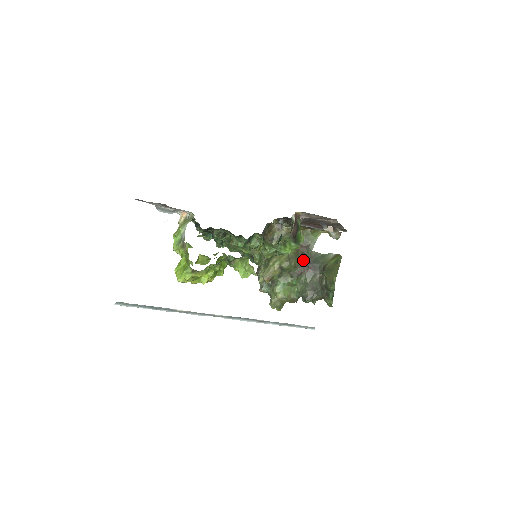
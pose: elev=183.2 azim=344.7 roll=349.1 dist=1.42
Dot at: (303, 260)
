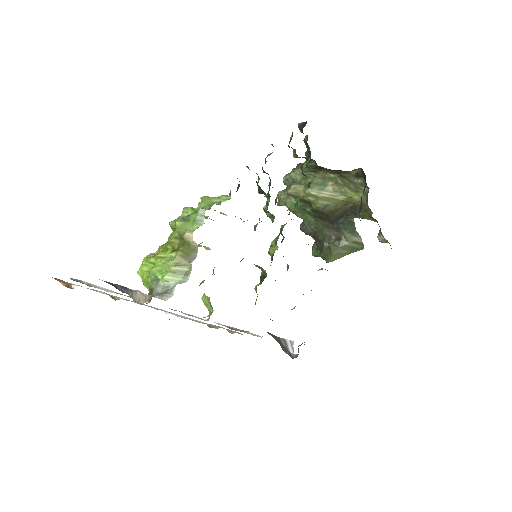
Dot at: (336, 216)
